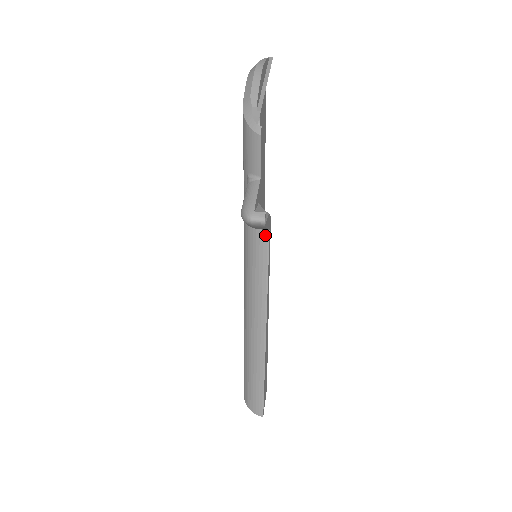
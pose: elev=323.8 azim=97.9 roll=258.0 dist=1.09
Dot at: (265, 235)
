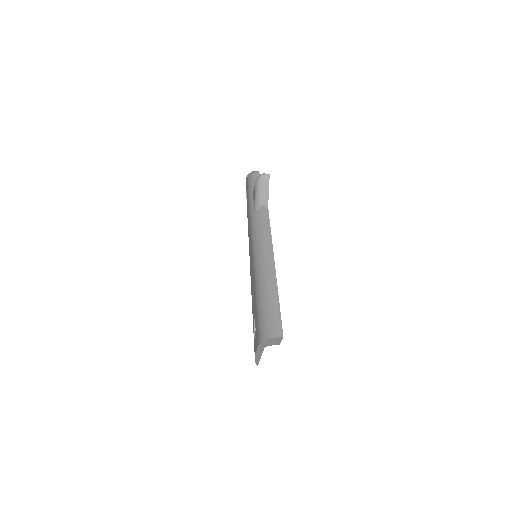
Dot at: (266, 209)
